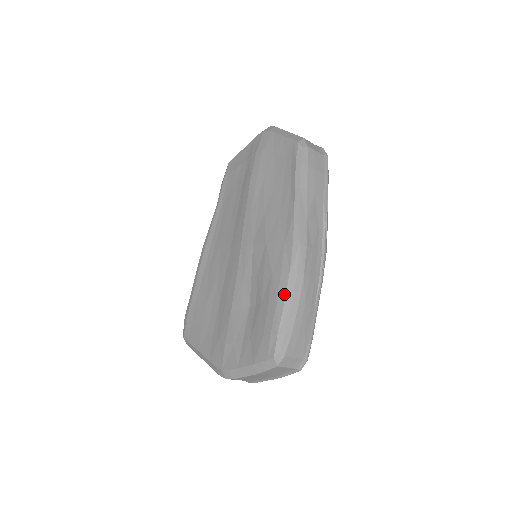
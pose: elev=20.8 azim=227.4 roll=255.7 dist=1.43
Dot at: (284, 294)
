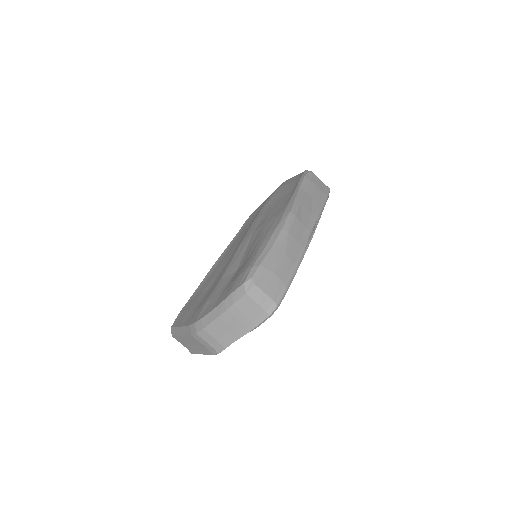
Dot at: (267, 241)
